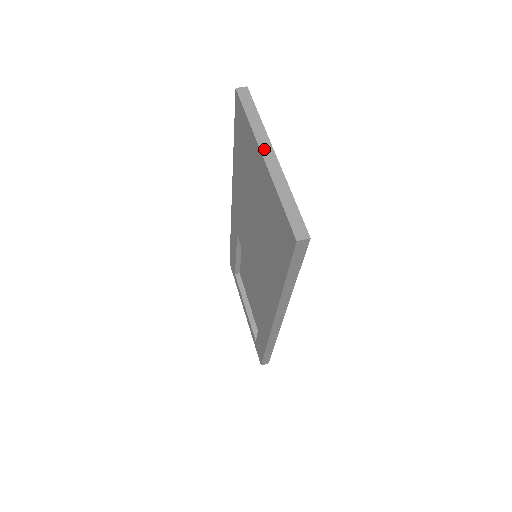
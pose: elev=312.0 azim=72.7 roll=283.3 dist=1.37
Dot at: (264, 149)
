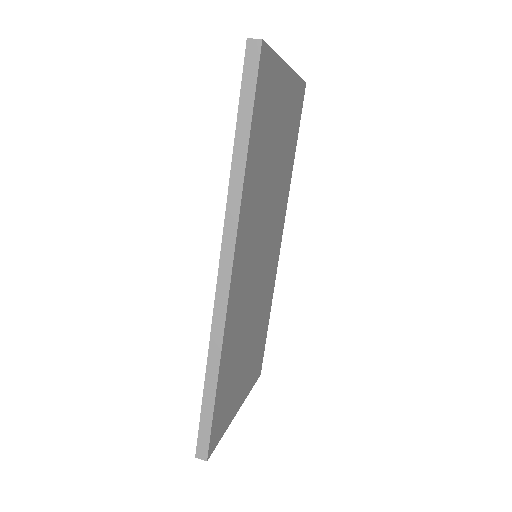
Dot at: occluded
